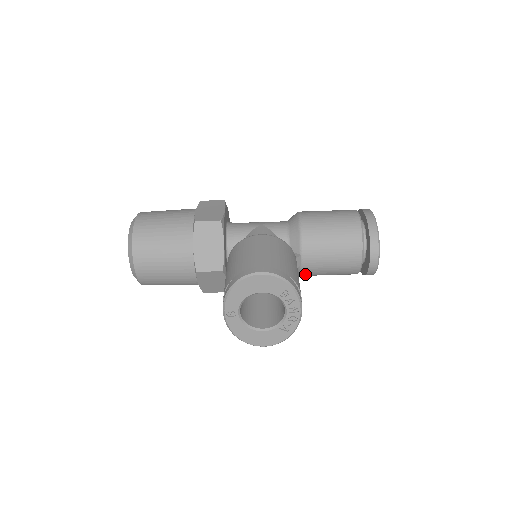
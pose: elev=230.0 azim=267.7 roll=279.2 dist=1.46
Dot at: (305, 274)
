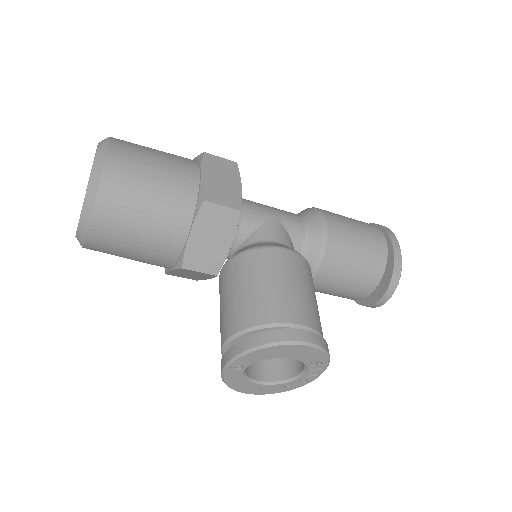
Dot at: occluded
